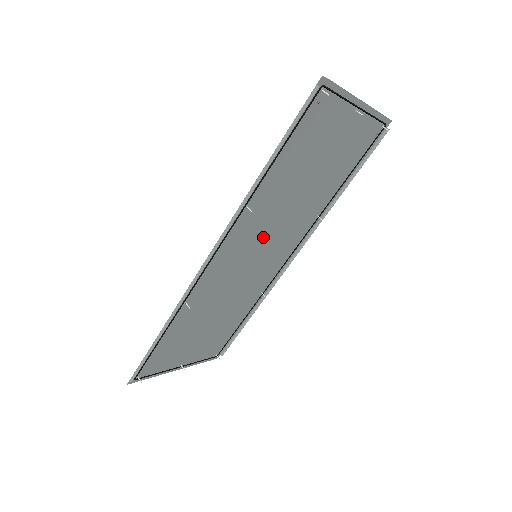
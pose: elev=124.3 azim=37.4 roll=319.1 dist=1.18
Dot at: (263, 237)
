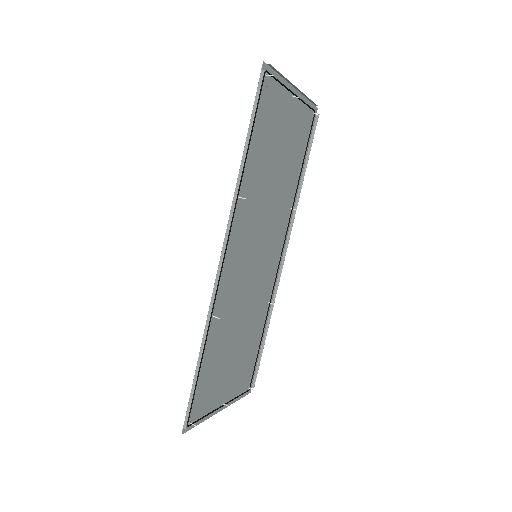
Dot at: (257, 233)
